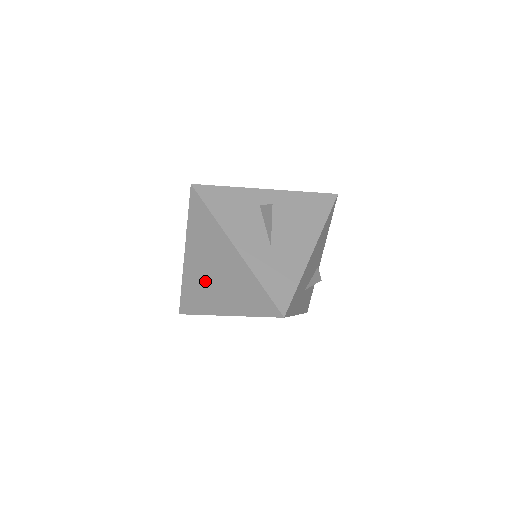
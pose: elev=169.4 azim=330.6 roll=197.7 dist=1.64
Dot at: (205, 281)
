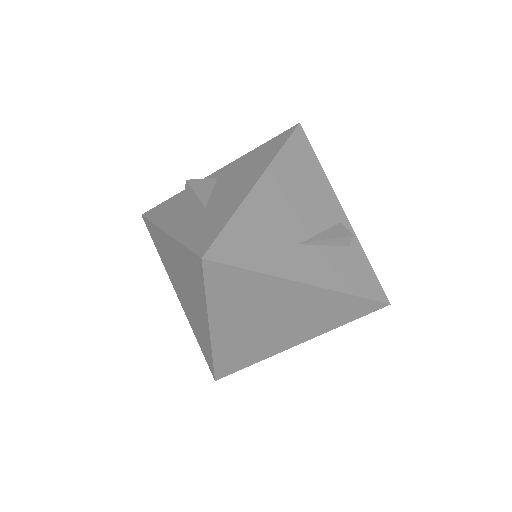
Dot at: (189, 307)
